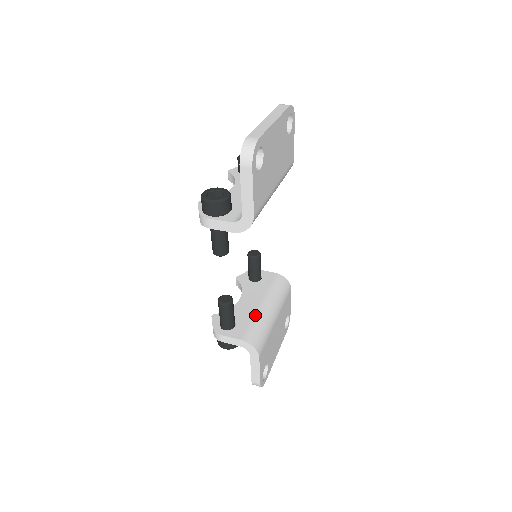
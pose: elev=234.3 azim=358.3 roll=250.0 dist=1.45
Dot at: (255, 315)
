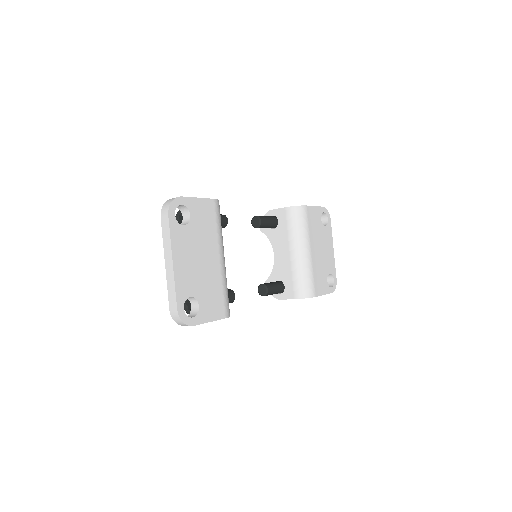
Dot at: (292, 269)
